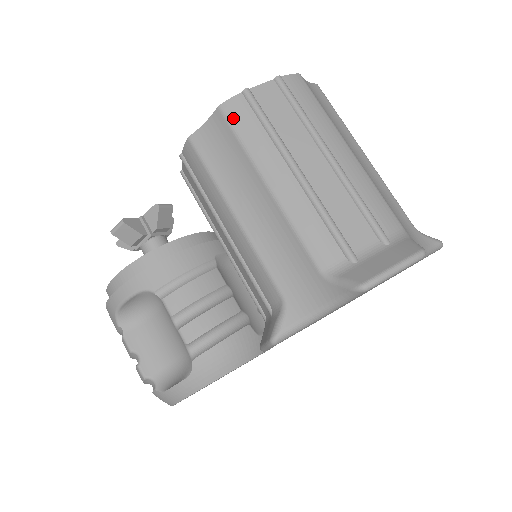
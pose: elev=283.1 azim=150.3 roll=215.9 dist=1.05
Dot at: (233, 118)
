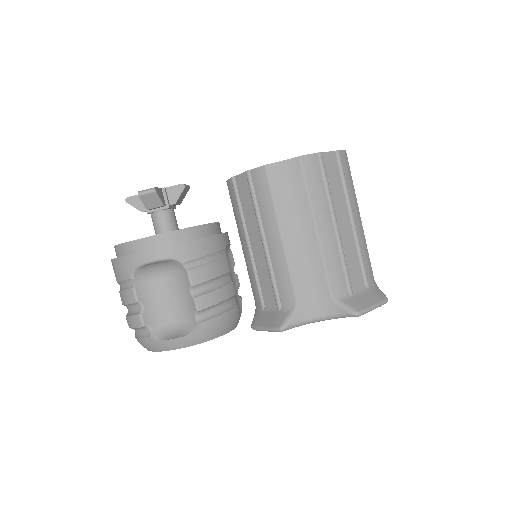
Dot at: (307, 170)
